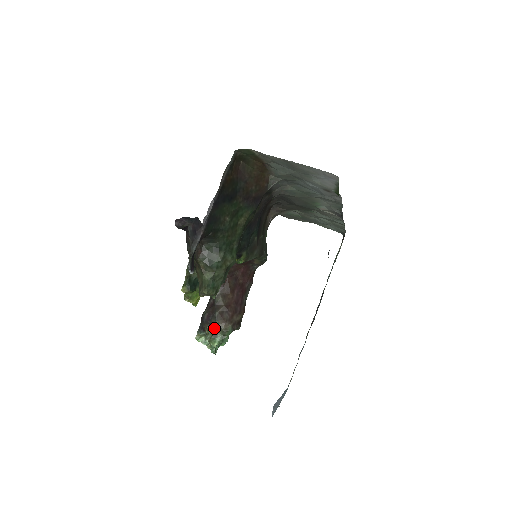
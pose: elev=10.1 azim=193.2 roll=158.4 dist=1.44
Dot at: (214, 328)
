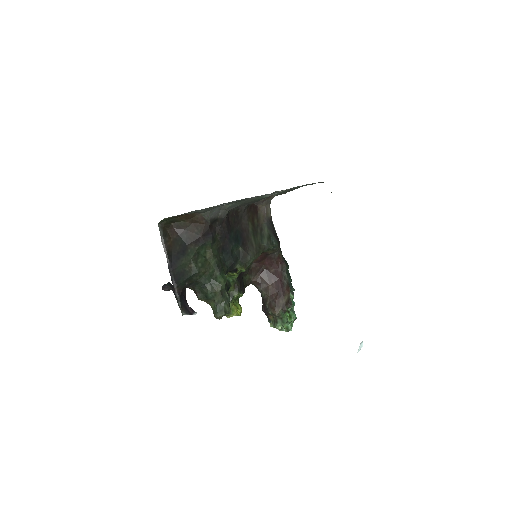
Dot at: (273, 316)
